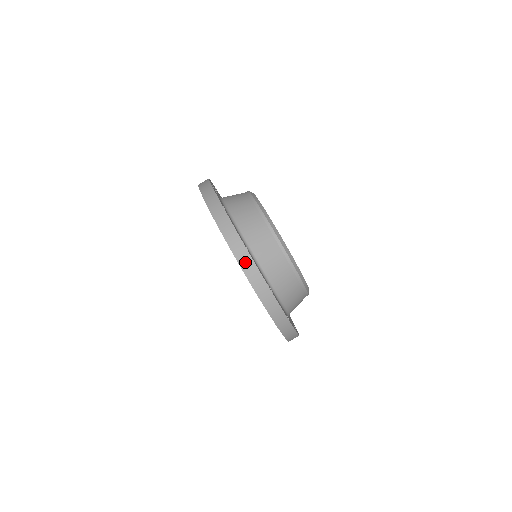
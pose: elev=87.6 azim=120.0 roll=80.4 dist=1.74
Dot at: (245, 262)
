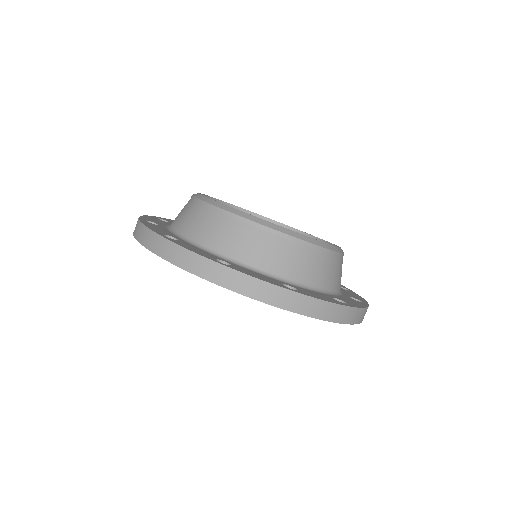
Dot at: (233, 282)
